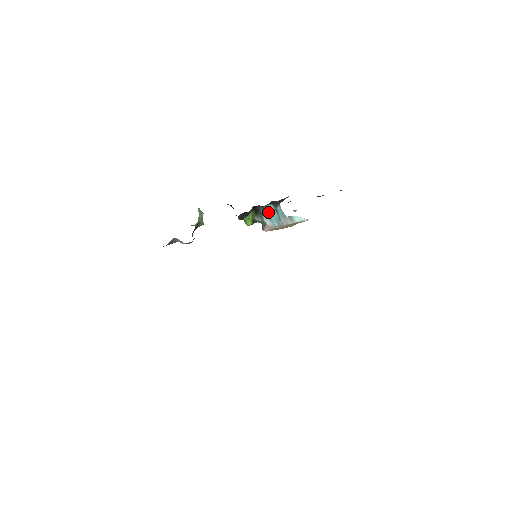
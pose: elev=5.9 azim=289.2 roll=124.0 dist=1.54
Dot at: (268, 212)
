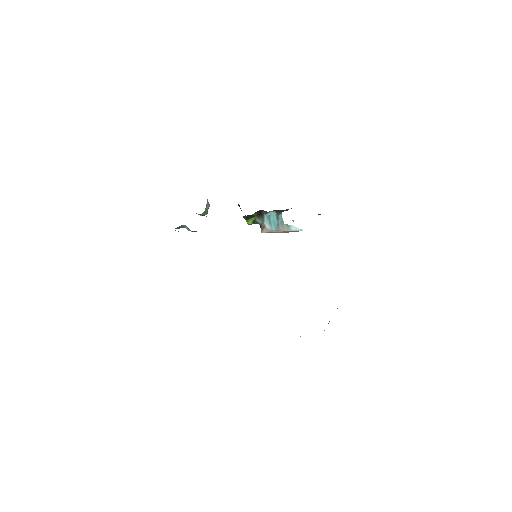
Dot at: (270, 217)
